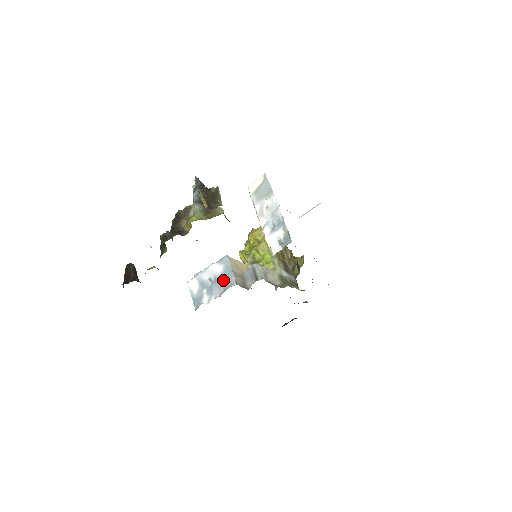
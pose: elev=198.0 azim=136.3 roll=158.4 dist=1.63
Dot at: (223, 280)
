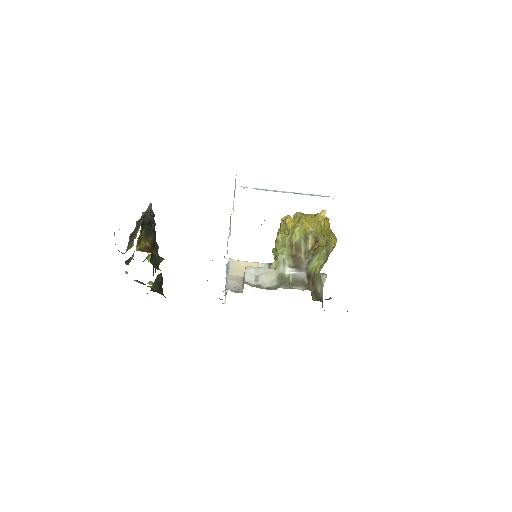
Dot at: occluded
